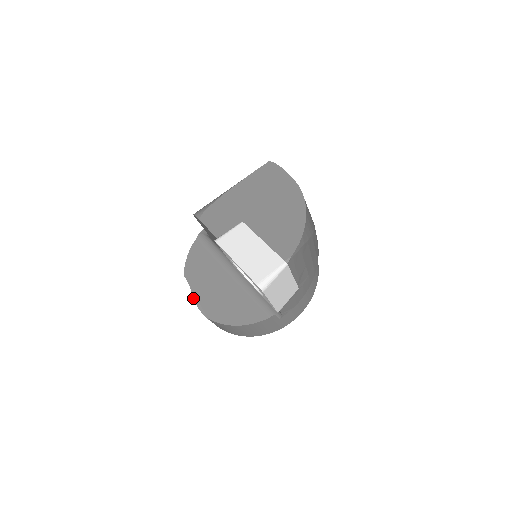
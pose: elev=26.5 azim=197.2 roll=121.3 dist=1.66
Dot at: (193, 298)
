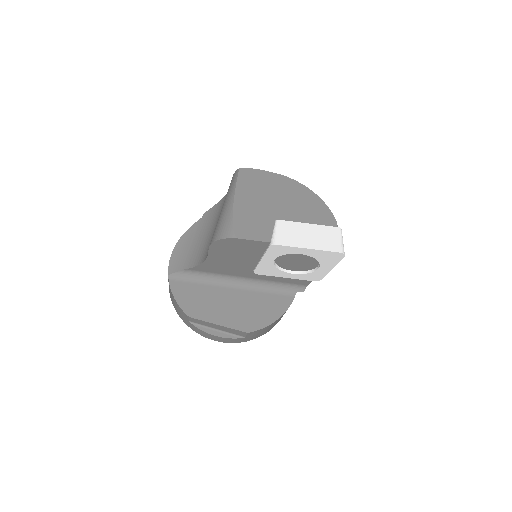
Dot at: (207, 333)
